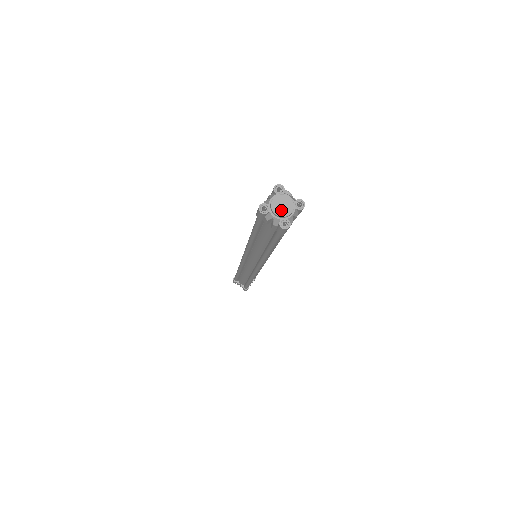
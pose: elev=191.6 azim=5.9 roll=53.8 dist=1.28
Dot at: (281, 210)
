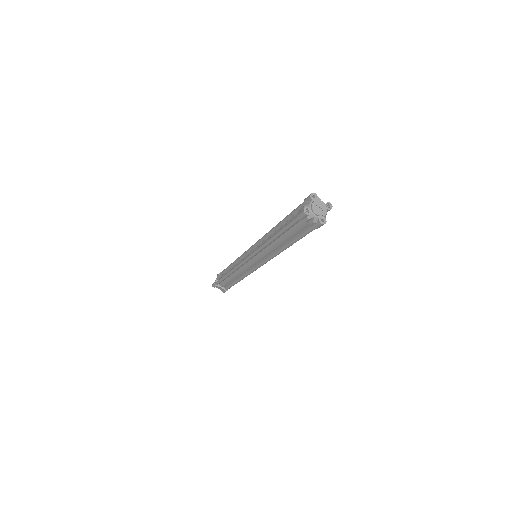
Dot at: (319, 211)
